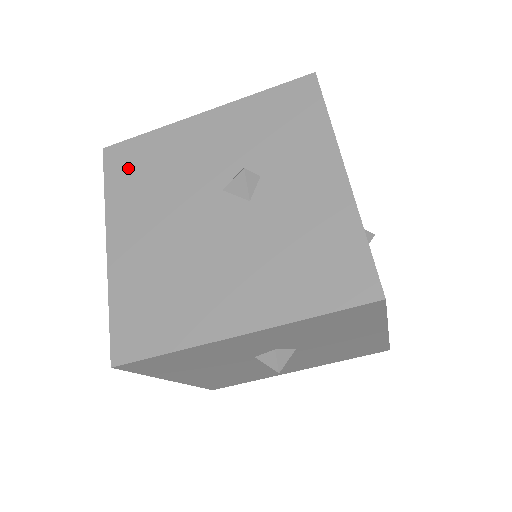
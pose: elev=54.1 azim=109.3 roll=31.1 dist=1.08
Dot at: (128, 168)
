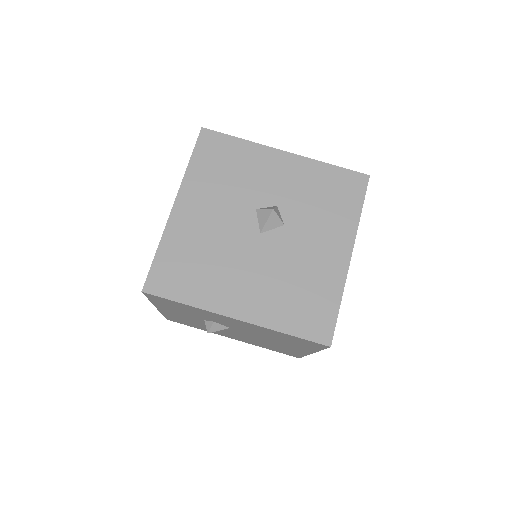
Dot at: occluded
